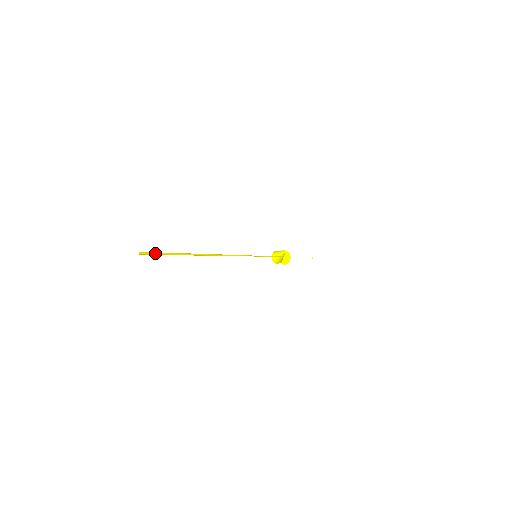
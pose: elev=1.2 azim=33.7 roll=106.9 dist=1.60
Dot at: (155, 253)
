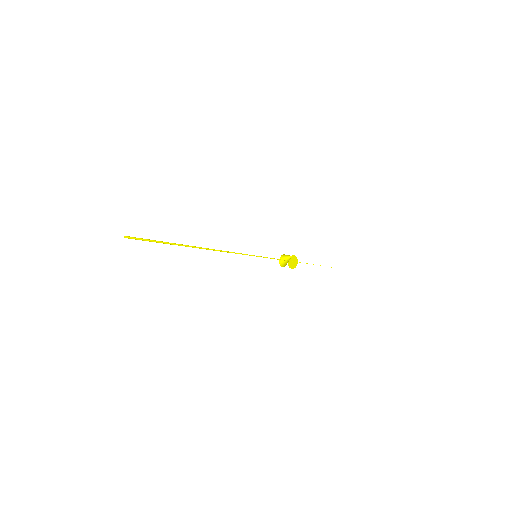
Dot at: occluded
